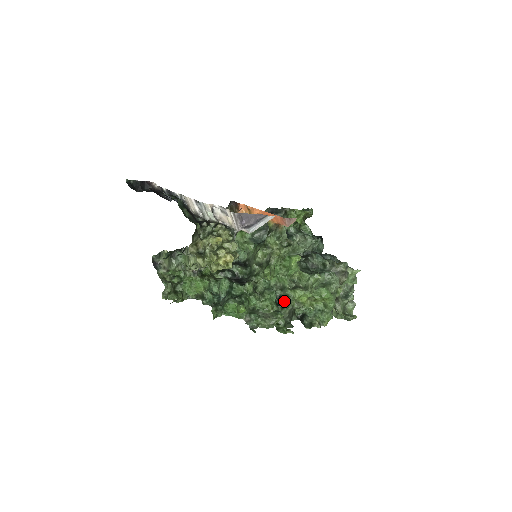
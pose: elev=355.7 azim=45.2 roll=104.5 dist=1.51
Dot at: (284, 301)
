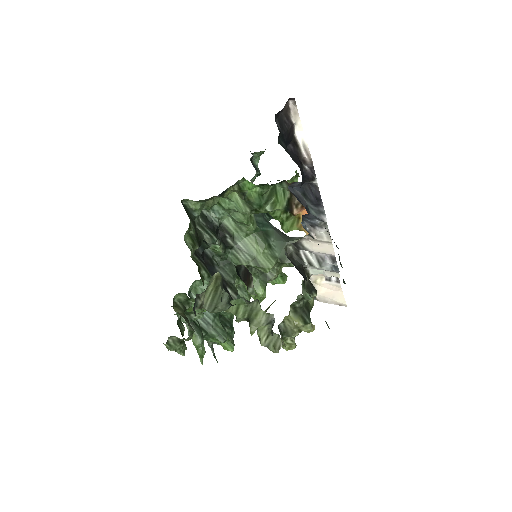
Dot at: occluded
